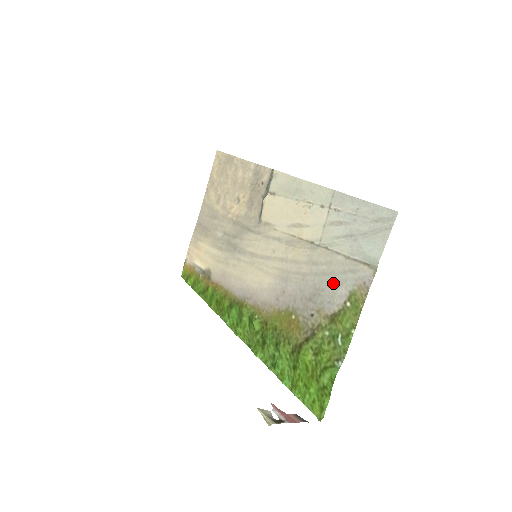
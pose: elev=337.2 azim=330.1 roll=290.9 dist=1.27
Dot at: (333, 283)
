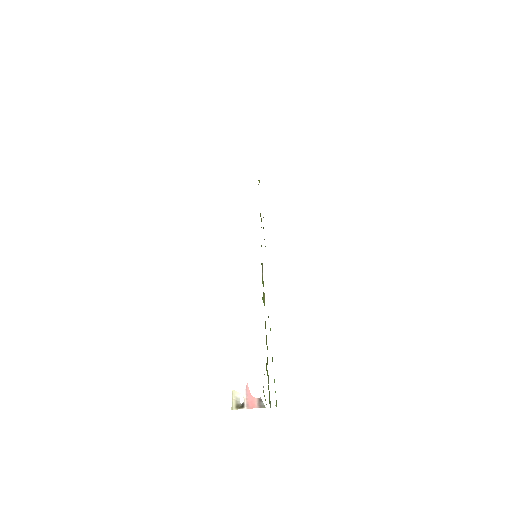
Dot at: occluded
